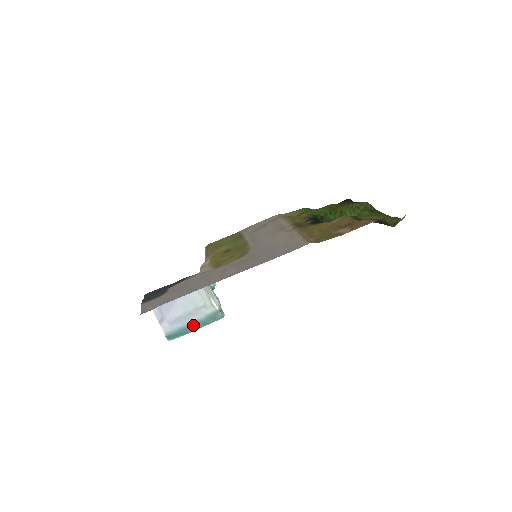
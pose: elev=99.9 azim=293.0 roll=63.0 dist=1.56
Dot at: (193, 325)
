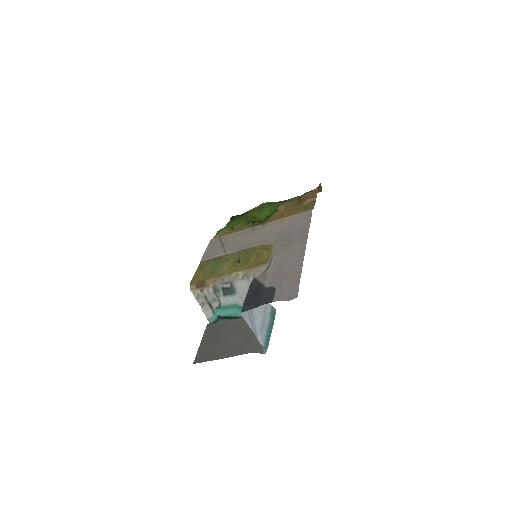
Dot at: (269, 328)
